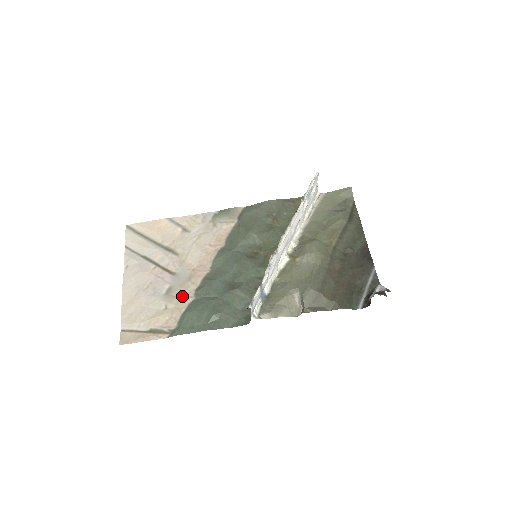
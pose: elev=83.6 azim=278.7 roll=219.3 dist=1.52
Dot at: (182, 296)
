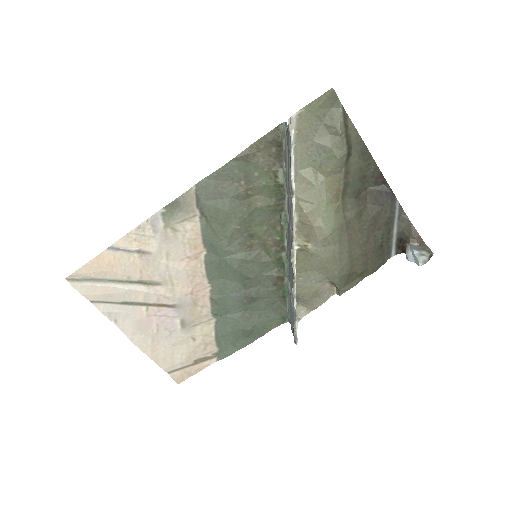
Dot at: (201, 323)
